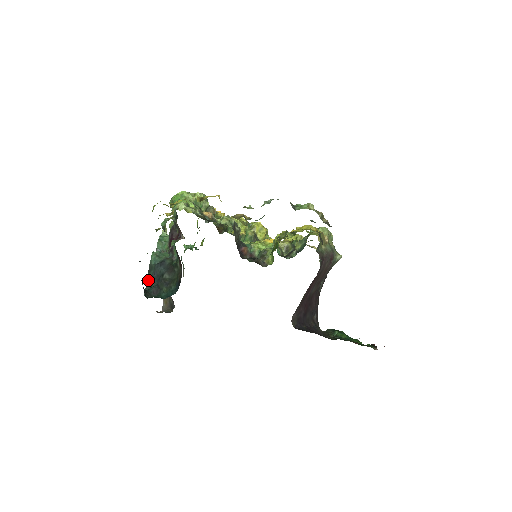
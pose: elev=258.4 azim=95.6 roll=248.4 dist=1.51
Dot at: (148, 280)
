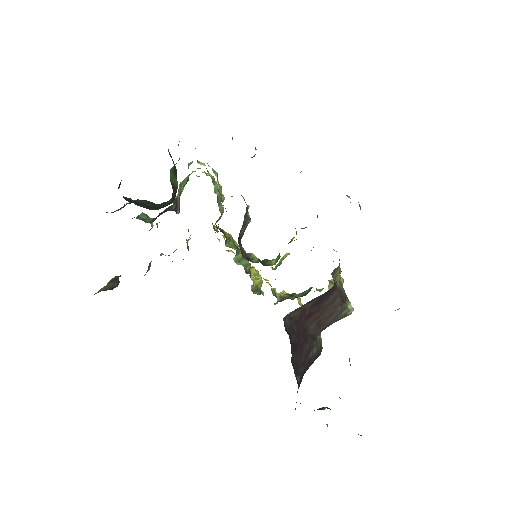
Dot at: (119, 209)
